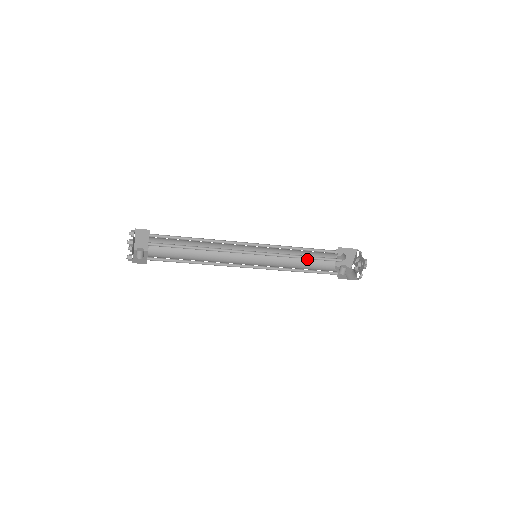
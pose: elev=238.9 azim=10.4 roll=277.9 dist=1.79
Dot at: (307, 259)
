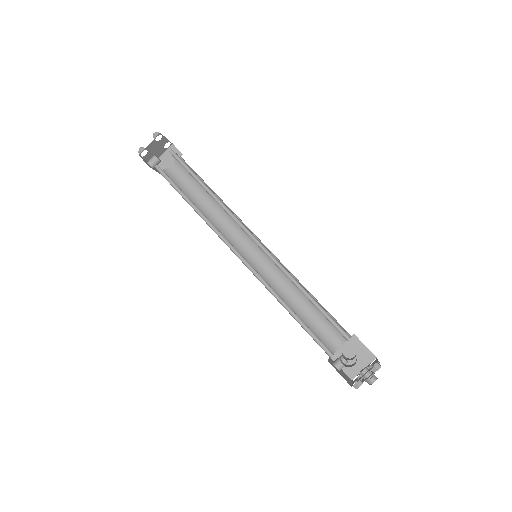
Dot at: (307, 317)
